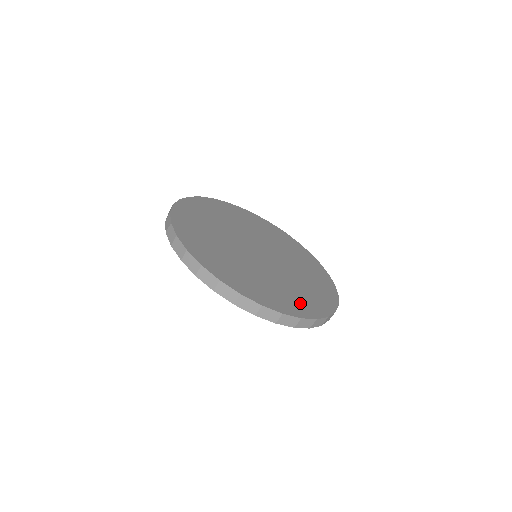
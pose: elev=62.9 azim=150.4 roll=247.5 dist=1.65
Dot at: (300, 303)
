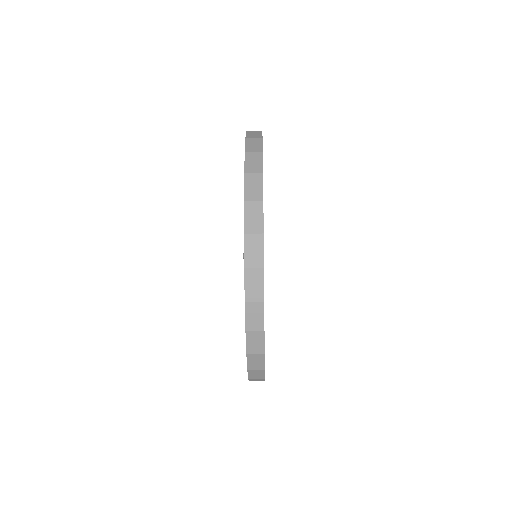
Dot at: occluded
